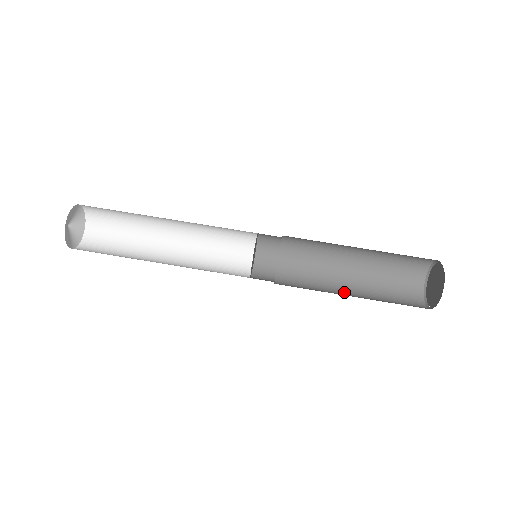
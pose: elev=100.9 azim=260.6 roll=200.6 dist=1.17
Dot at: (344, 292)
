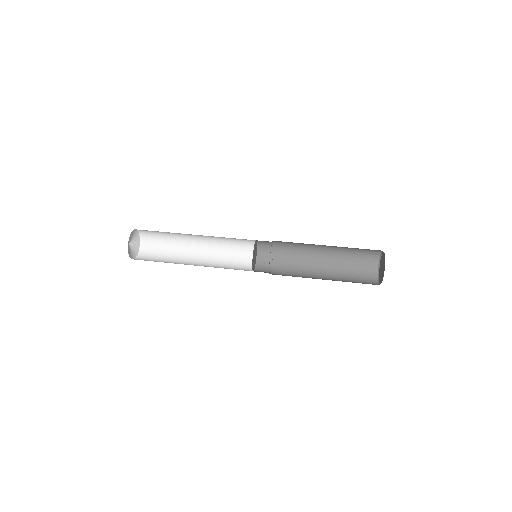
Dot at: (319, 276)
